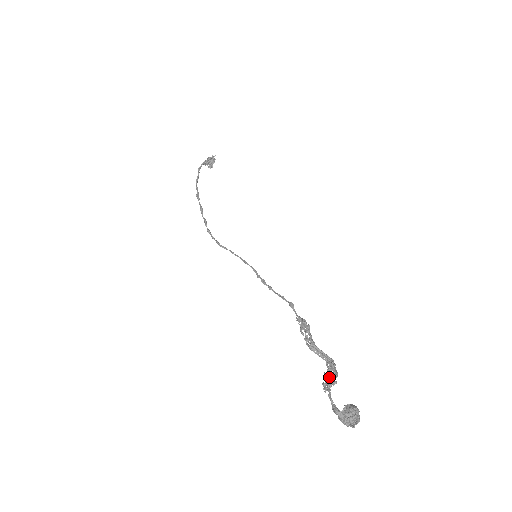
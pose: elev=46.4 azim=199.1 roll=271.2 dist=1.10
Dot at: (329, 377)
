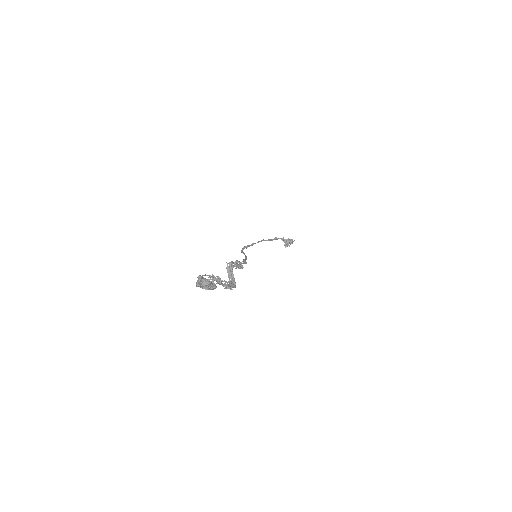
Dot at: (220, 278)
